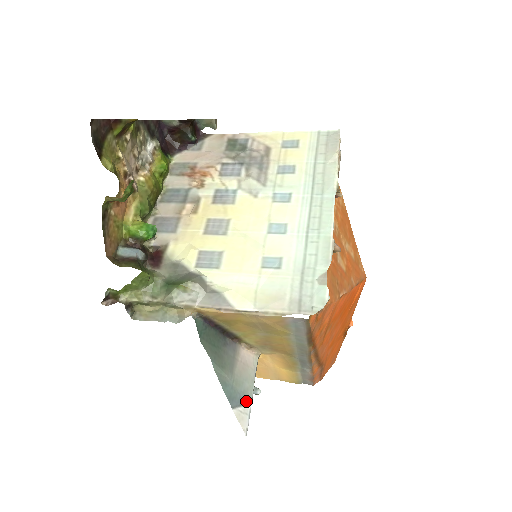
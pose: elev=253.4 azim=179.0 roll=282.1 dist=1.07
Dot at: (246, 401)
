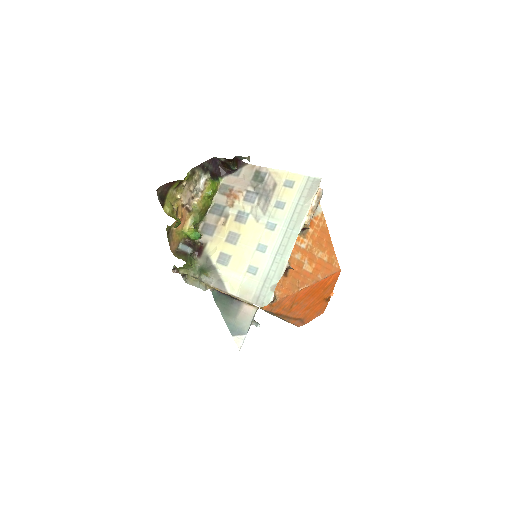
Dot at: (243, 333)
